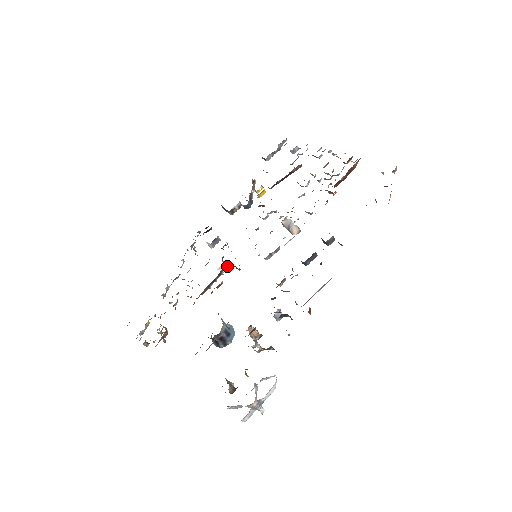
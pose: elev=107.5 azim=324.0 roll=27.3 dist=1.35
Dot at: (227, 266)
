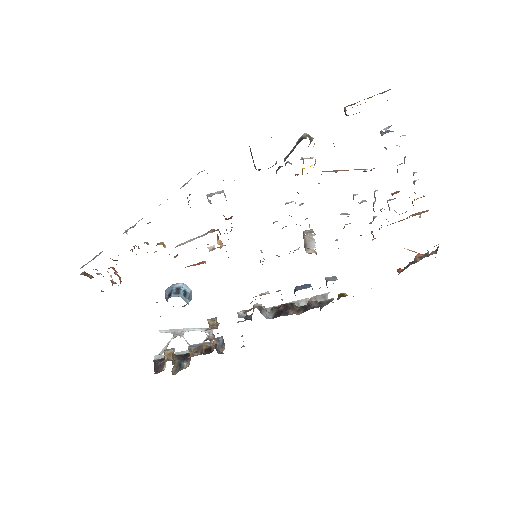
Dot at: (219, 247)
